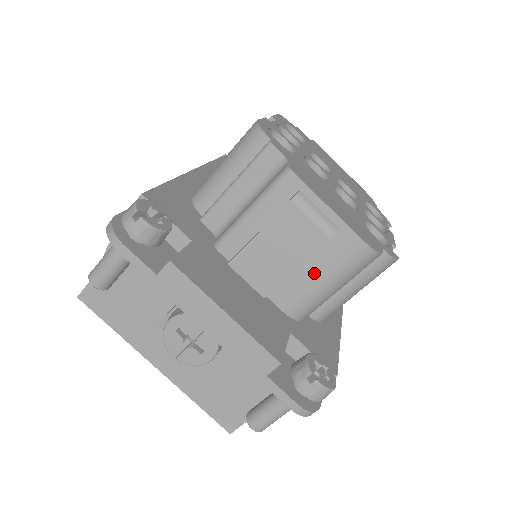
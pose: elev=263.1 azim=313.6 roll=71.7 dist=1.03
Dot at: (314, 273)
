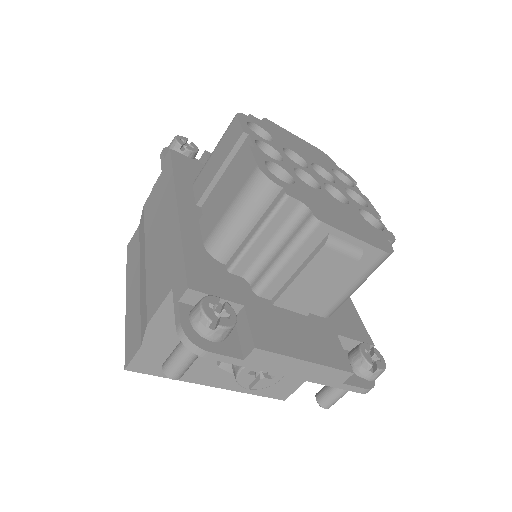
Dot at: (345, 284)
